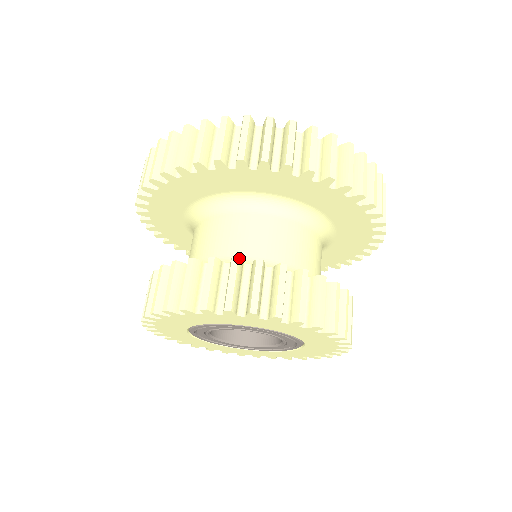
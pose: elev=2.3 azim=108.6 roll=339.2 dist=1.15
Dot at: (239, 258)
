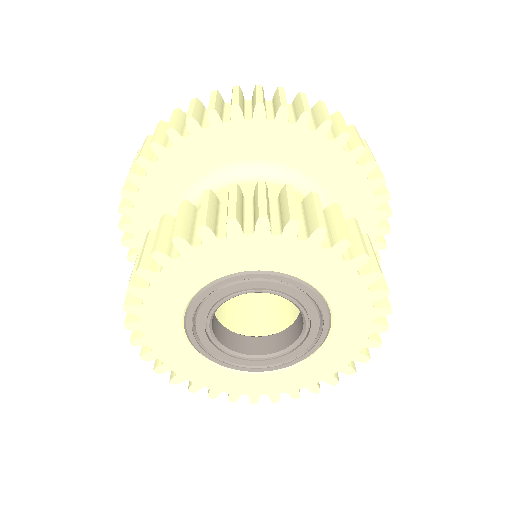
Dot at: occluded
